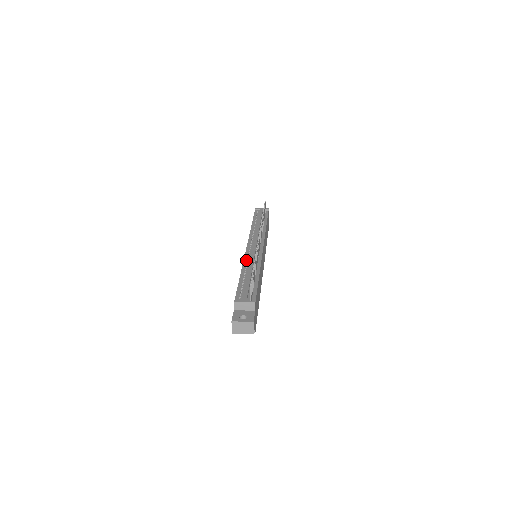
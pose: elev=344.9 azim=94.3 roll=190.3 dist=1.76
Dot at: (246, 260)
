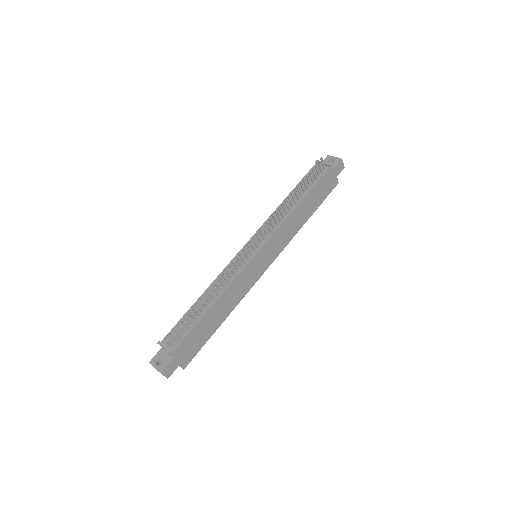
Dot at: occluded
